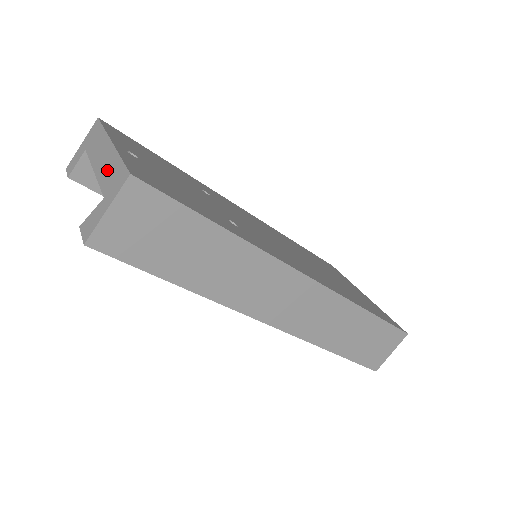
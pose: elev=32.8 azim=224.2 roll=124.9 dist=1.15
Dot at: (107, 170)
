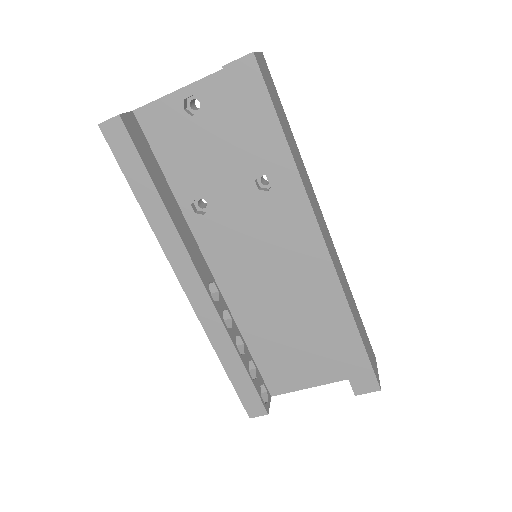
Dot at: occluded
